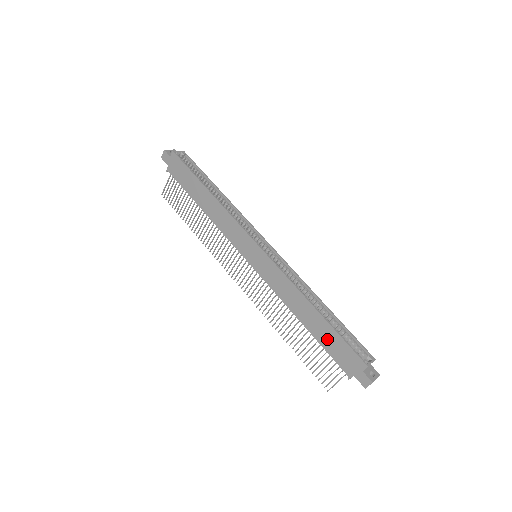
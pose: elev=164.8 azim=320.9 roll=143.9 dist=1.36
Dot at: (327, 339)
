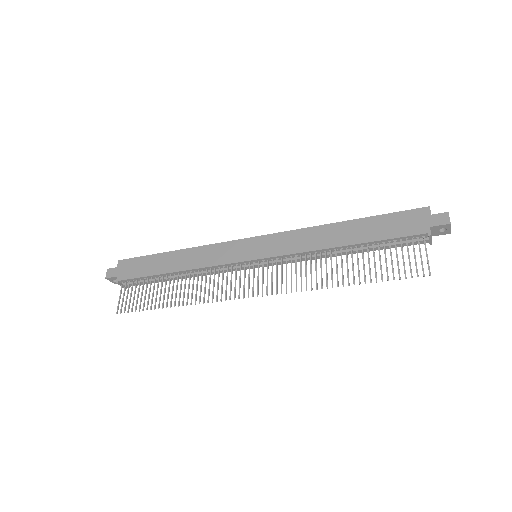
Dot at: (378, 229)
